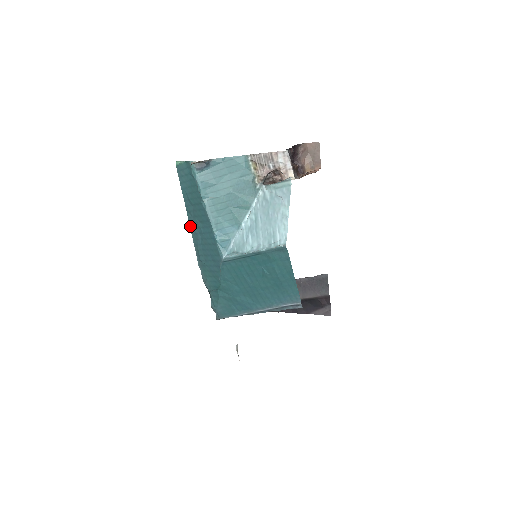
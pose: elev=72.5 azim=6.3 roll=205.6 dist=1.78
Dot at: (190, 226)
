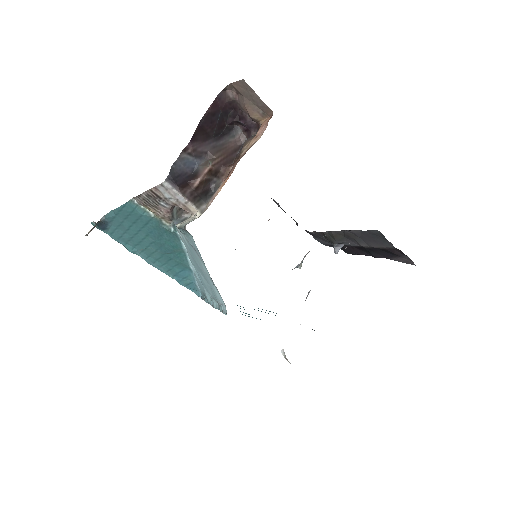
Dot at: occluded
